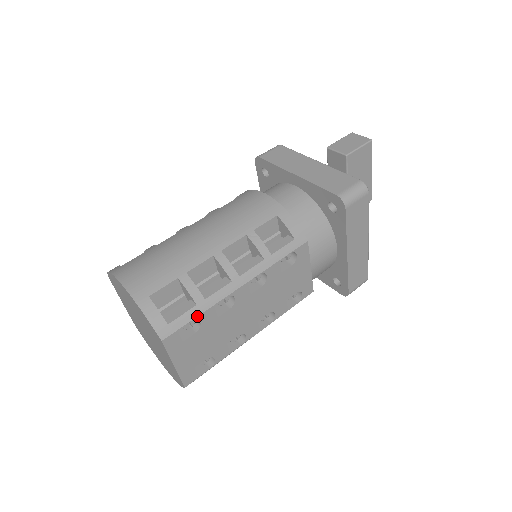
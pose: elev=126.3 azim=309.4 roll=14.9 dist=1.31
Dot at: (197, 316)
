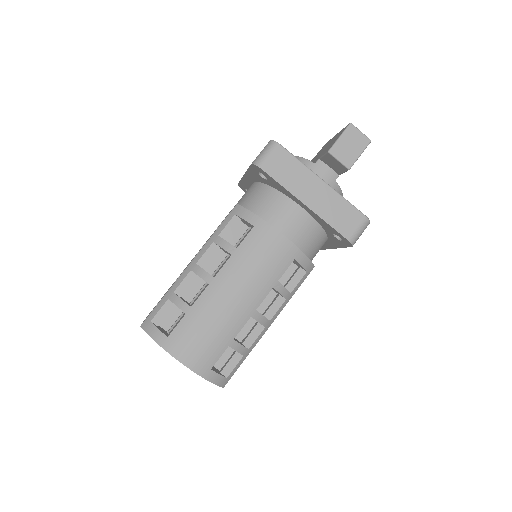
Dot at: occluded
